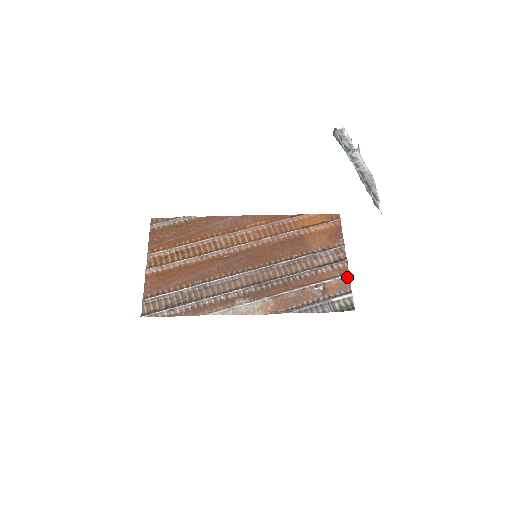
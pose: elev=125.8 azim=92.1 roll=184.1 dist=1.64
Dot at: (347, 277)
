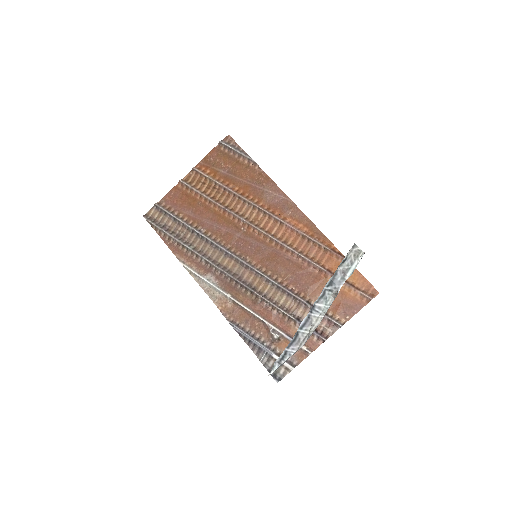
Dot at: (307, 352)
